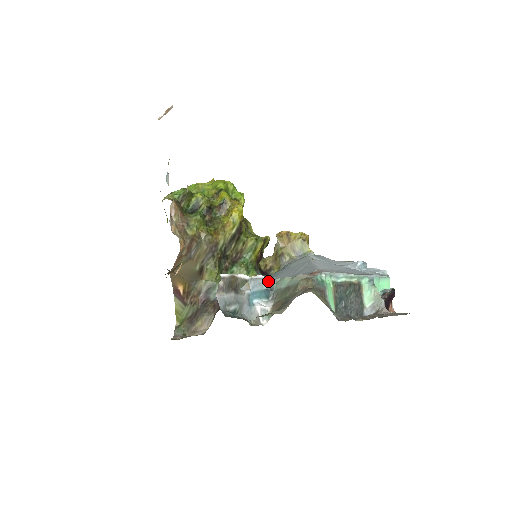
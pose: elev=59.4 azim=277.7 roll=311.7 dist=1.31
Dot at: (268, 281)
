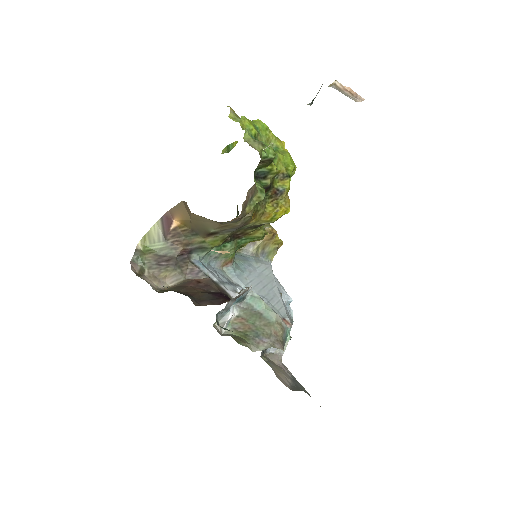
Dot at: (249, 291)
